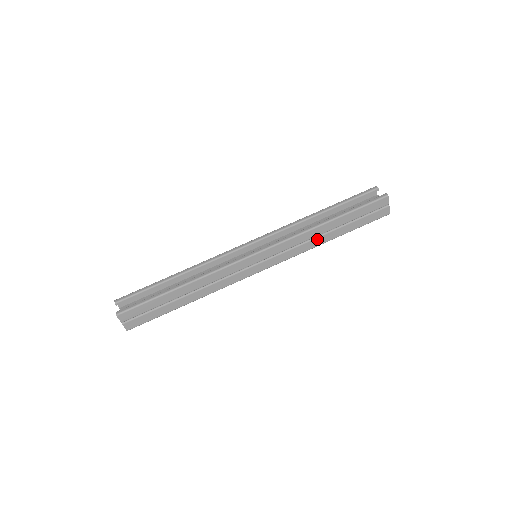
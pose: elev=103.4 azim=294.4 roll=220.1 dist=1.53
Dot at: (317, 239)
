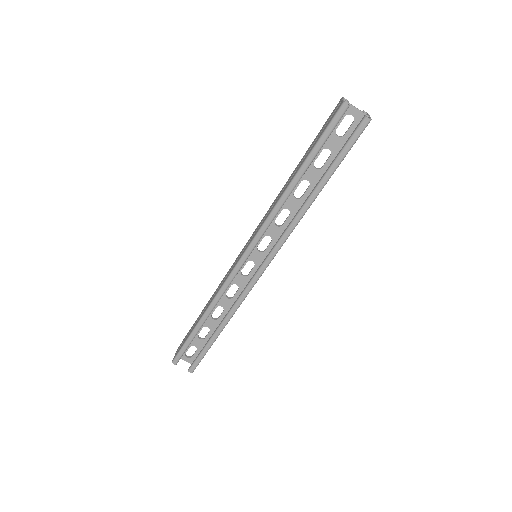
Dot at: occluded
